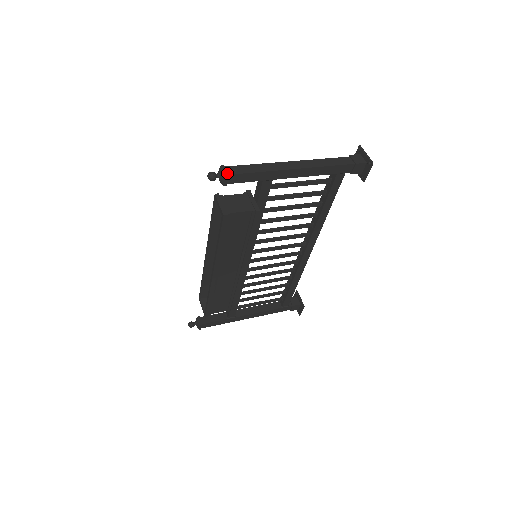
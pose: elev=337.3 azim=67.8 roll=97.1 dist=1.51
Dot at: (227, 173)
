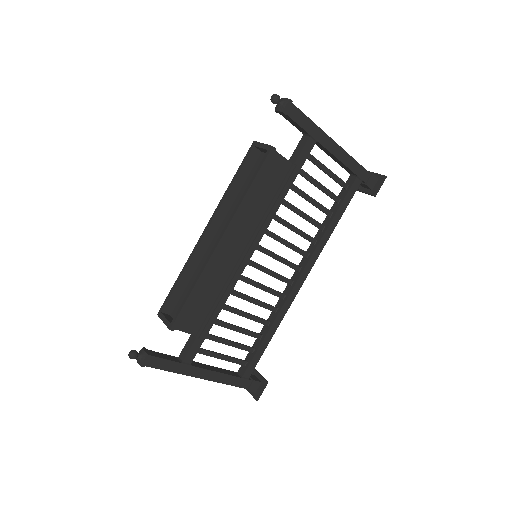
Dot at: (291, 101)
